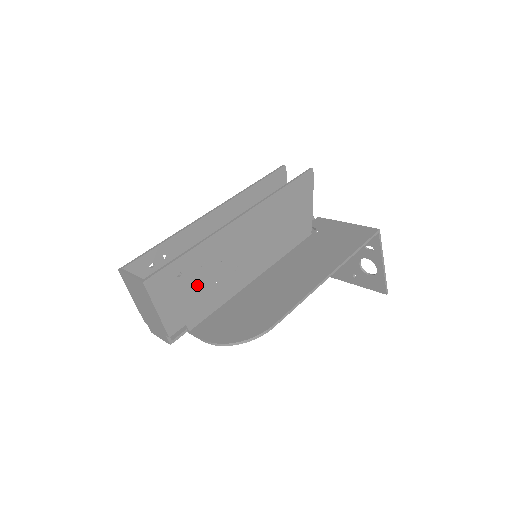
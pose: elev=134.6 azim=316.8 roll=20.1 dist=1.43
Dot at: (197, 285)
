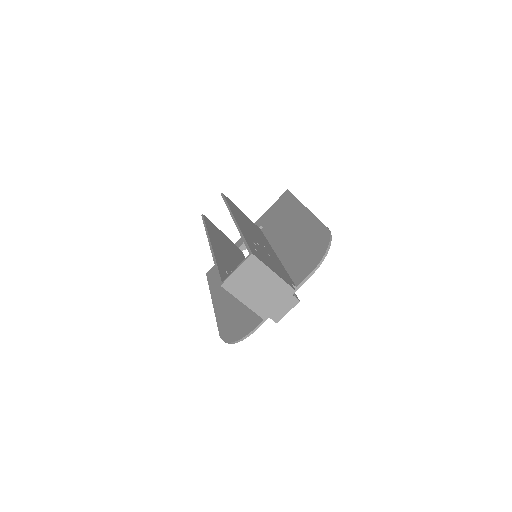
Dot at: (267, 257)
